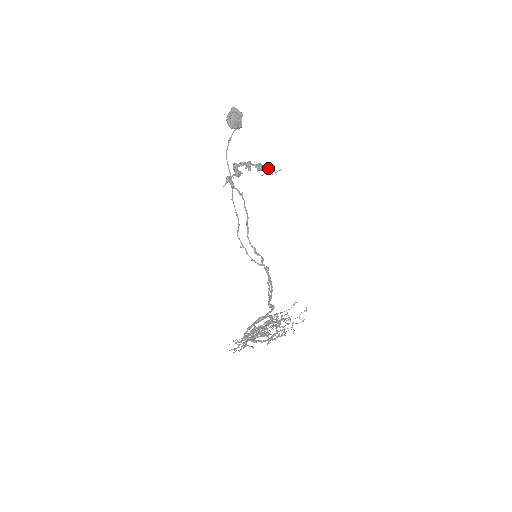
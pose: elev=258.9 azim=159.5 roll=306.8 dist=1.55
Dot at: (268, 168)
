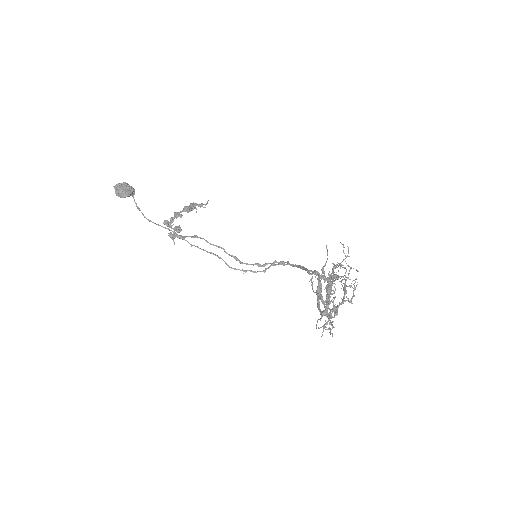
Dot at: (196, 205)
